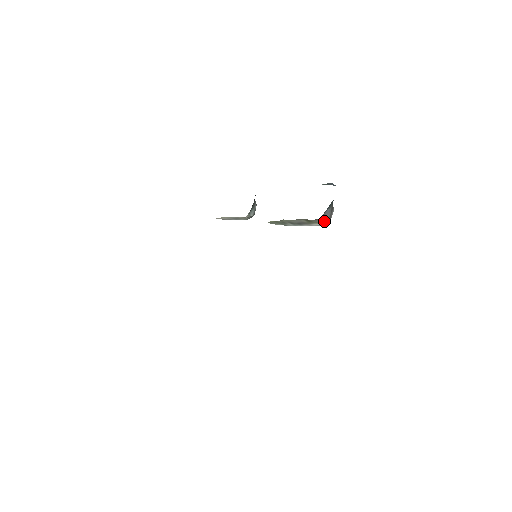
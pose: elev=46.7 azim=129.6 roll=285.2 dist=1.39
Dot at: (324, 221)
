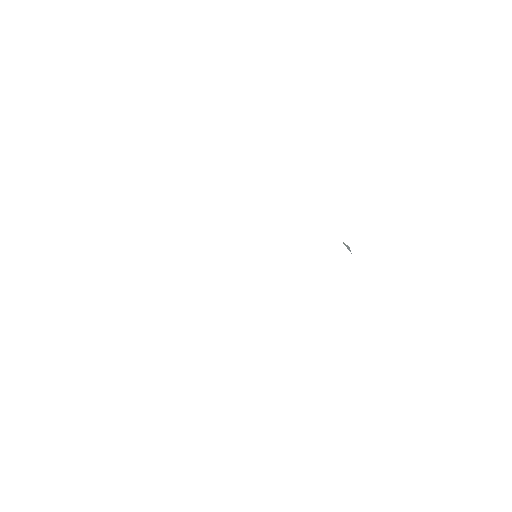
Dot at: occluded
